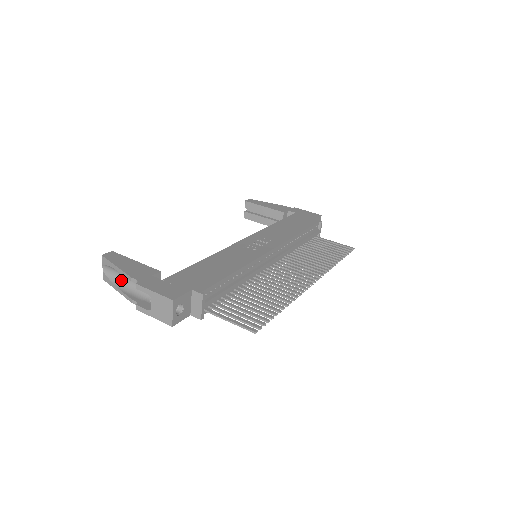
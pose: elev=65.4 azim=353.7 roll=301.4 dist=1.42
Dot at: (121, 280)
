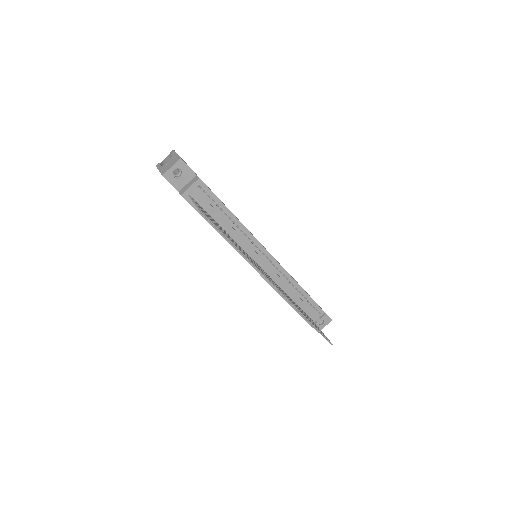
Dot at: occluded
